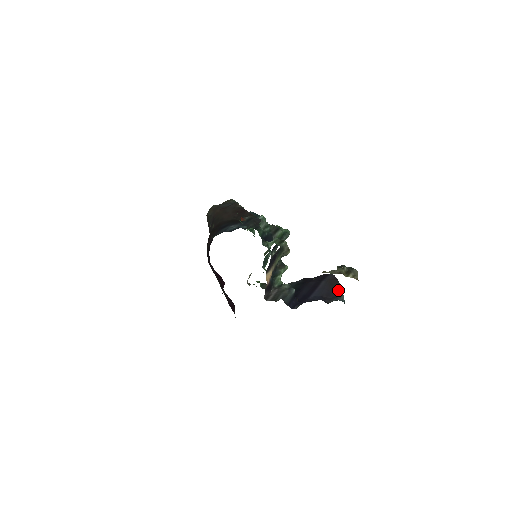
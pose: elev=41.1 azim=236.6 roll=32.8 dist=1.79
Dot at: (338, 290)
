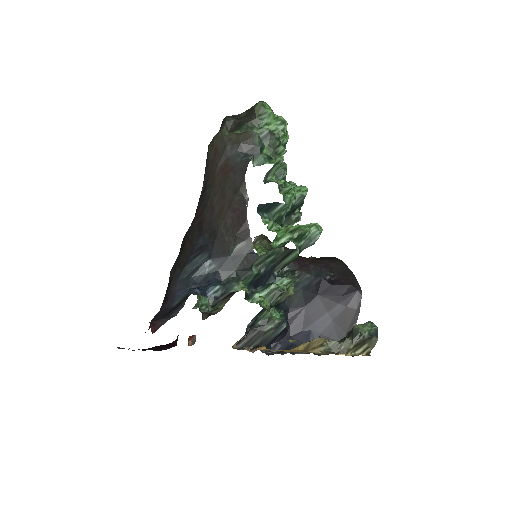
Dot at: (349, 329)
